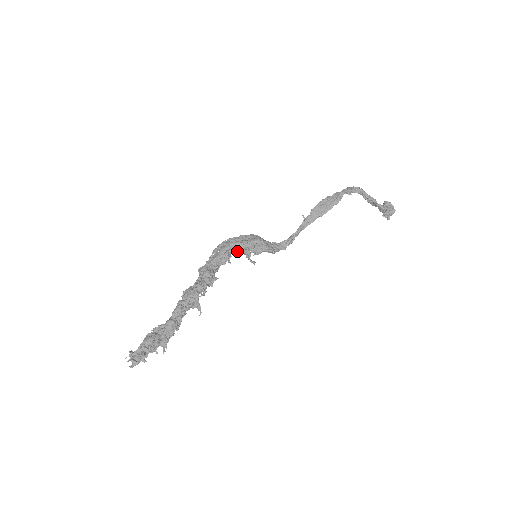
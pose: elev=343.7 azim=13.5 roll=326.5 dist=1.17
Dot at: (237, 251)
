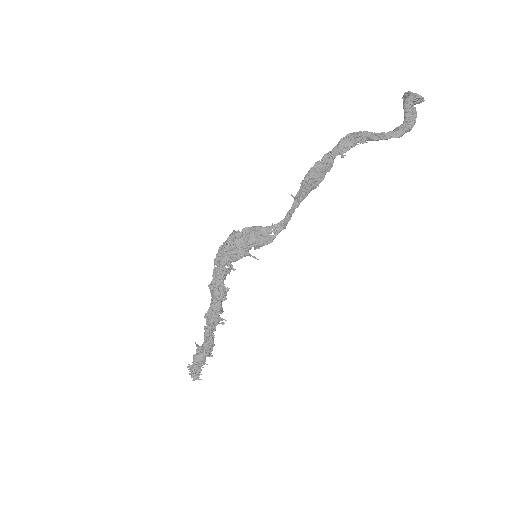
Dot at: (235, 260)
